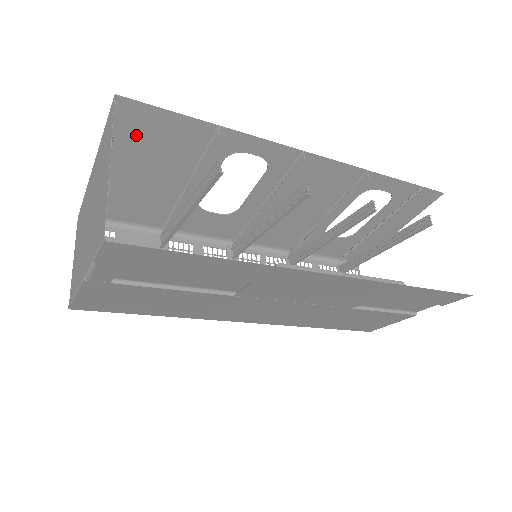
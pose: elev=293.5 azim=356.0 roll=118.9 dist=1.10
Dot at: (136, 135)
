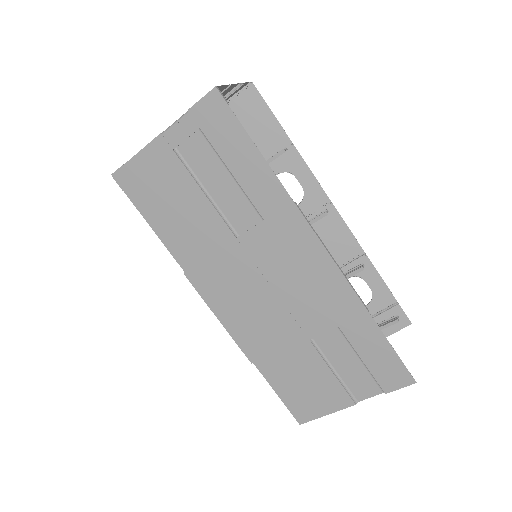
Dot at: (242, 117)
